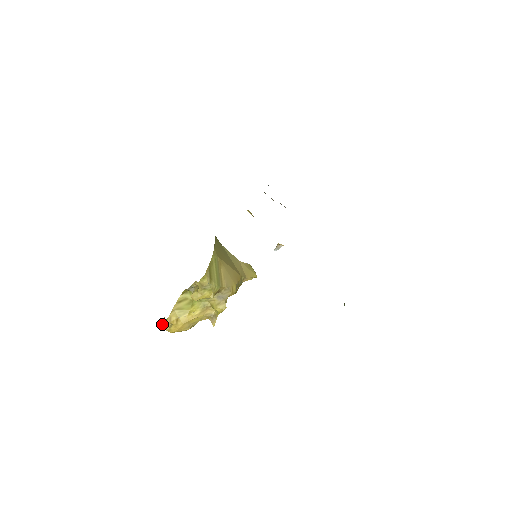
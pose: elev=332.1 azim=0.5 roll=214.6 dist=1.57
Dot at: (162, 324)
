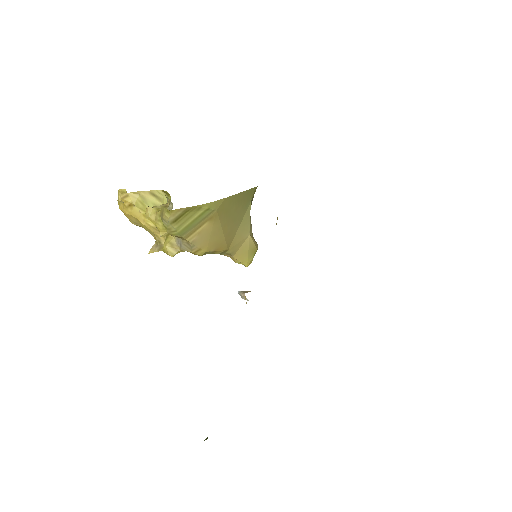
Dot at: (121, 189)
